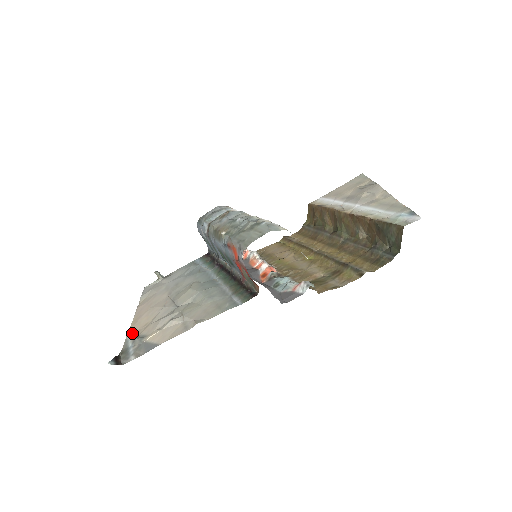
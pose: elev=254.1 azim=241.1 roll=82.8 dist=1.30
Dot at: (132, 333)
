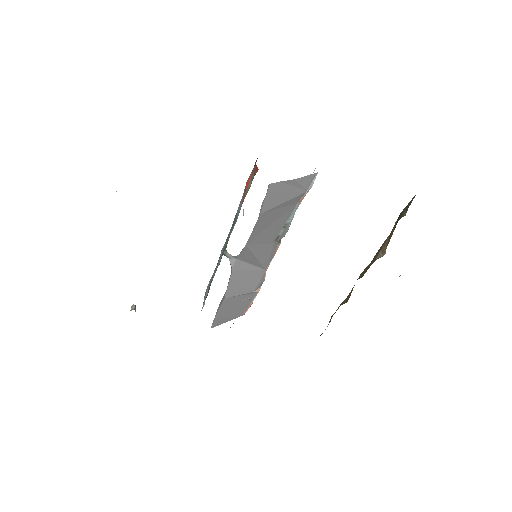
Dot at: occluded
